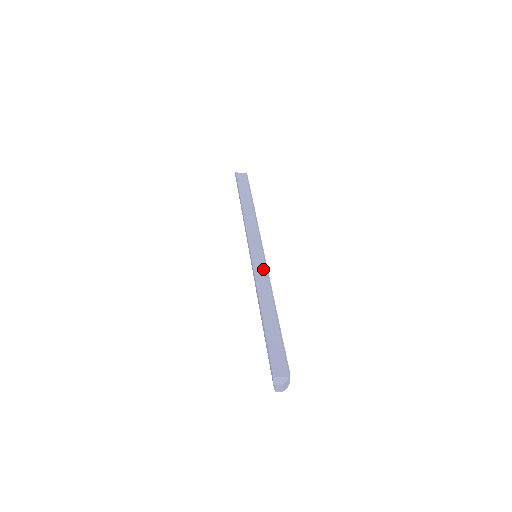
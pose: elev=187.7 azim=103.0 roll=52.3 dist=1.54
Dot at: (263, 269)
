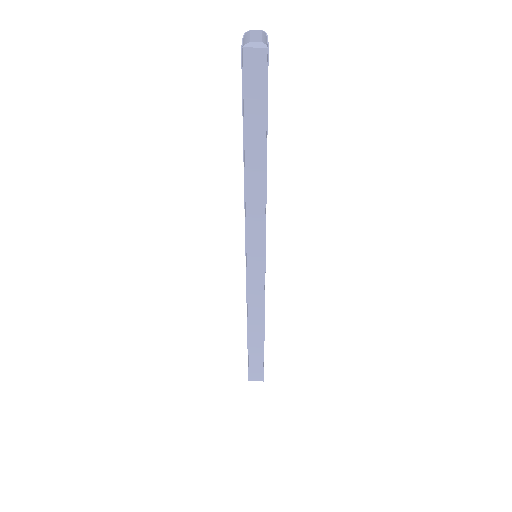
Dot at: (260, 285)
